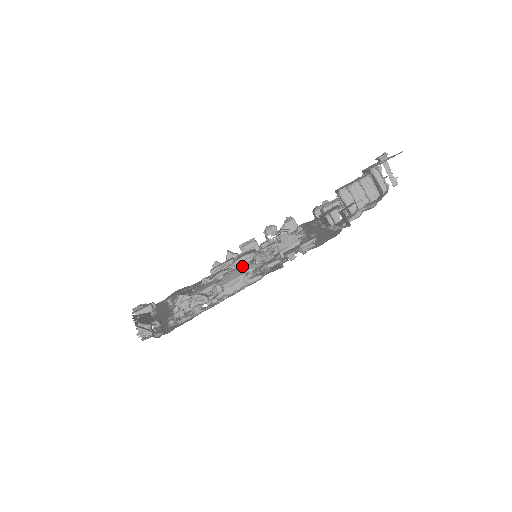
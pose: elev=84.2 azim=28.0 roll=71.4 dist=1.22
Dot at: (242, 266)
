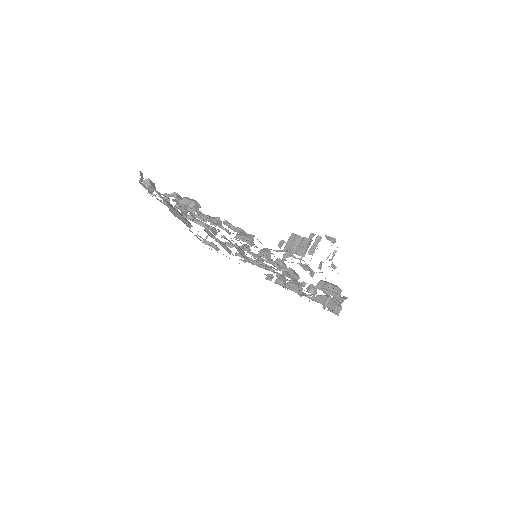
Dot at: occluded
